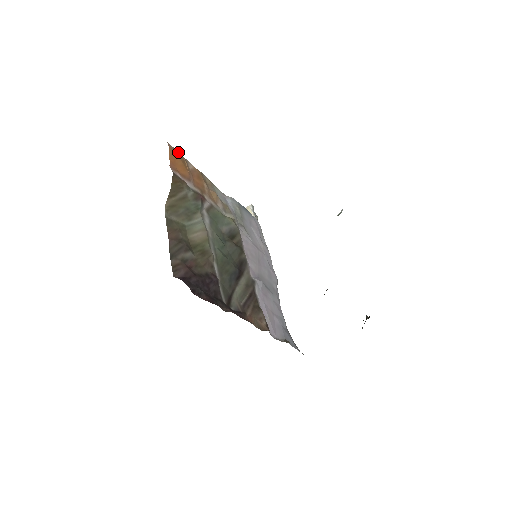
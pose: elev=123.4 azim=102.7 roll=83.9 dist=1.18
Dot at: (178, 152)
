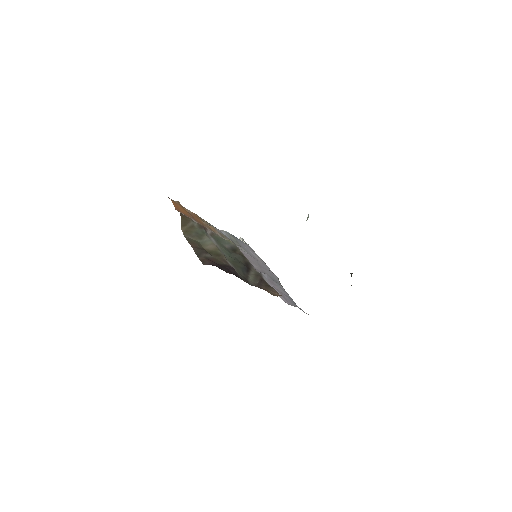
Dot at: (178, 203)
